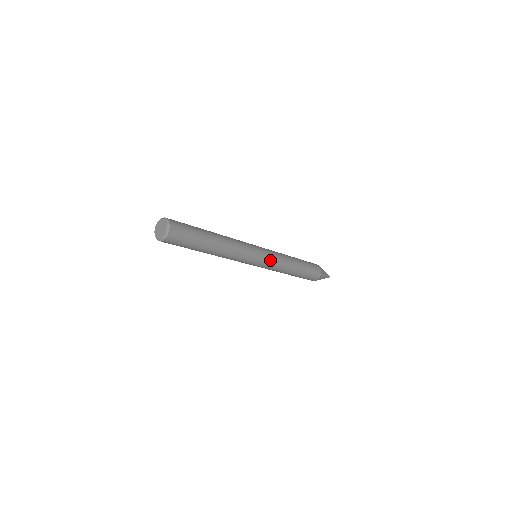
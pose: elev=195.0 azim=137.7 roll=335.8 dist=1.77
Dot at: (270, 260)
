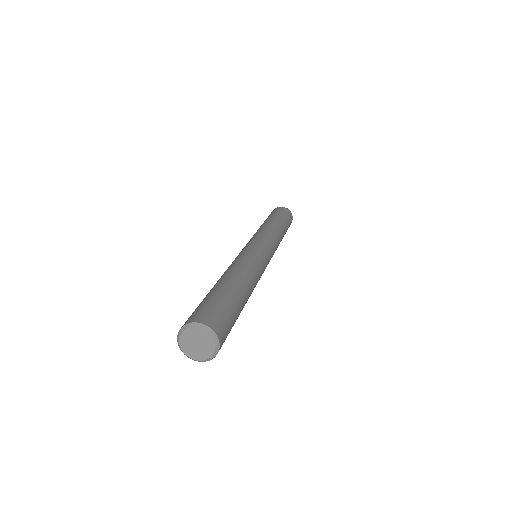
Dot at: (272, 247)
